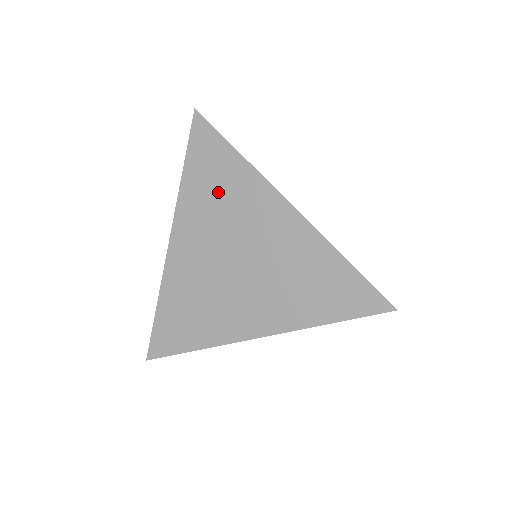
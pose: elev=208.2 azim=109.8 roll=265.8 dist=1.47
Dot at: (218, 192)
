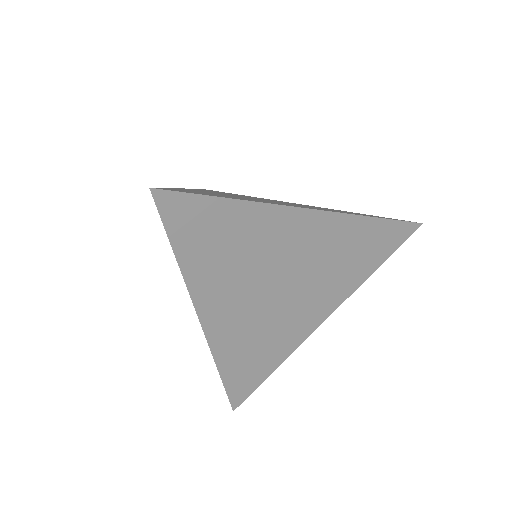
Dot at: occluded
